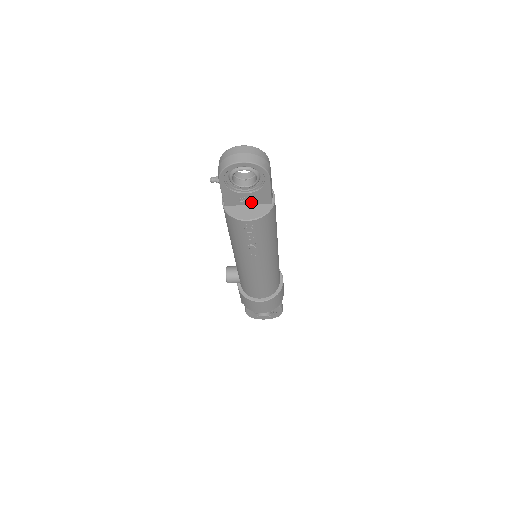
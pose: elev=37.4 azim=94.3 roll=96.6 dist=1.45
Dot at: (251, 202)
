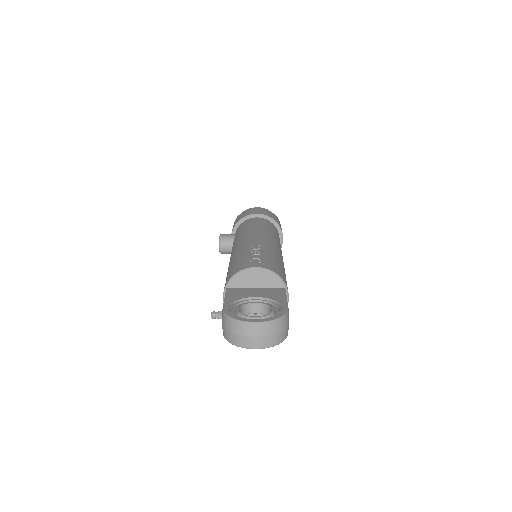
Dot at: occluded
